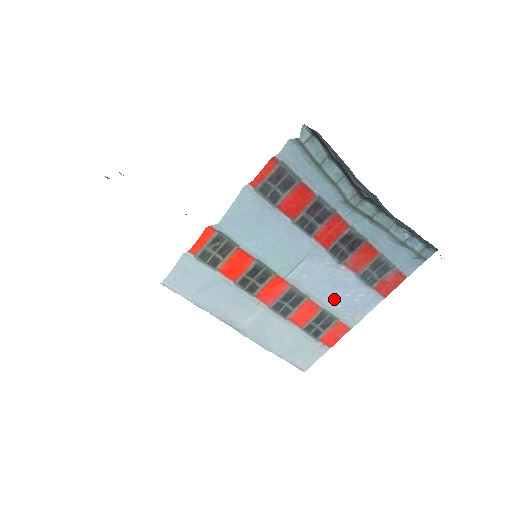
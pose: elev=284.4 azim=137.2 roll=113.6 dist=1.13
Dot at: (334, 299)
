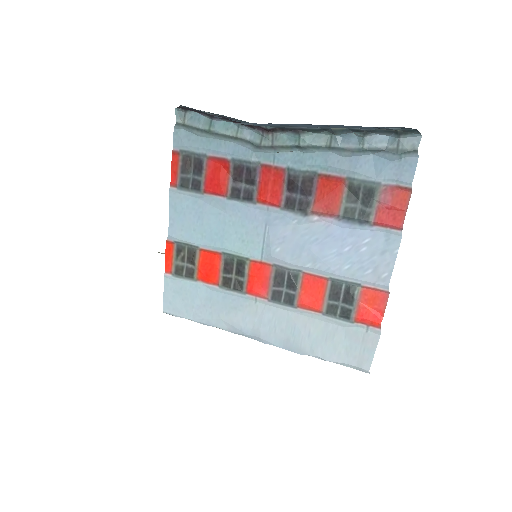
Dot at: (332, 260)
